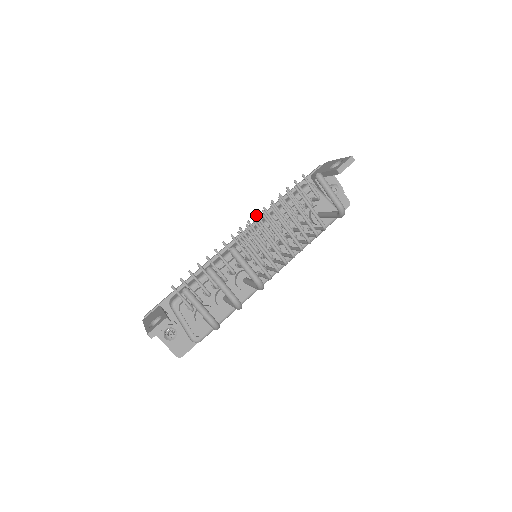
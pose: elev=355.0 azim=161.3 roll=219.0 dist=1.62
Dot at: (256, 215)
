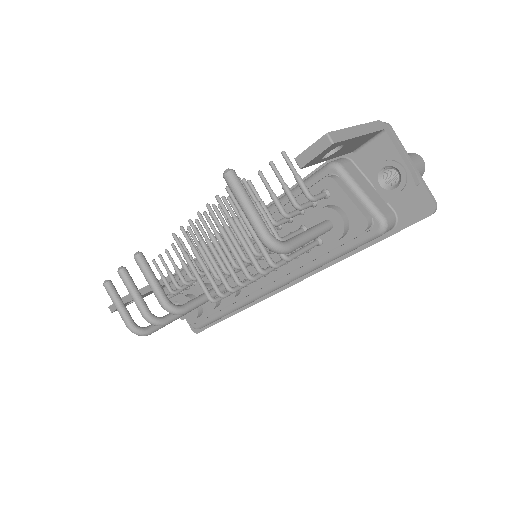
Dot at: (218, 206)
